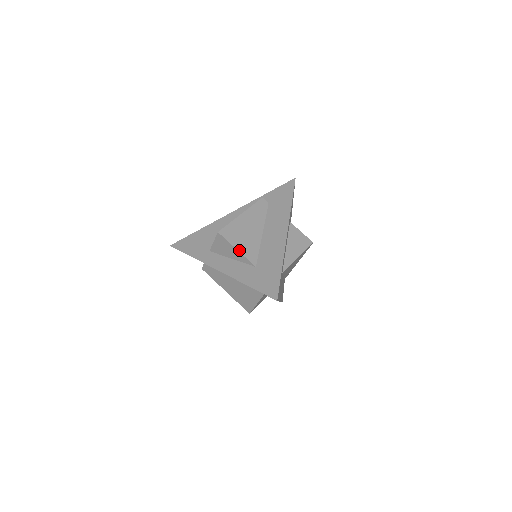
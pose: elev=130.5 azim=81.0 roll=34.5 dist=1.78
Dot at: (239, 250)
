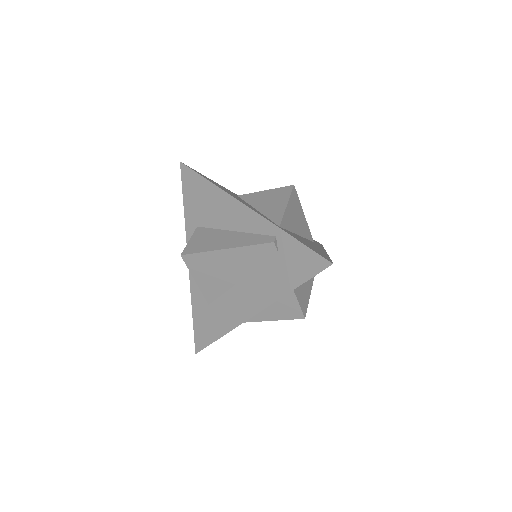
Dot at: (198, 283)
